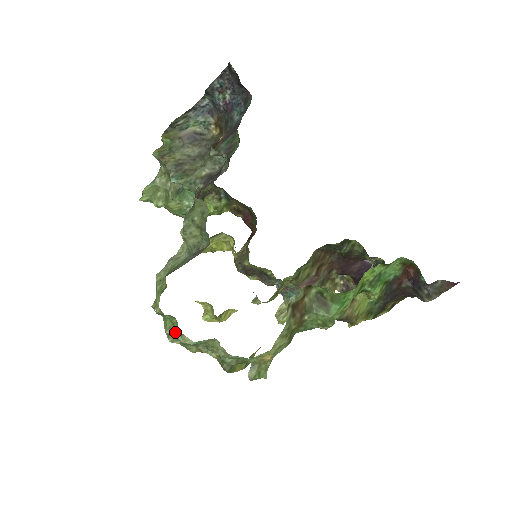
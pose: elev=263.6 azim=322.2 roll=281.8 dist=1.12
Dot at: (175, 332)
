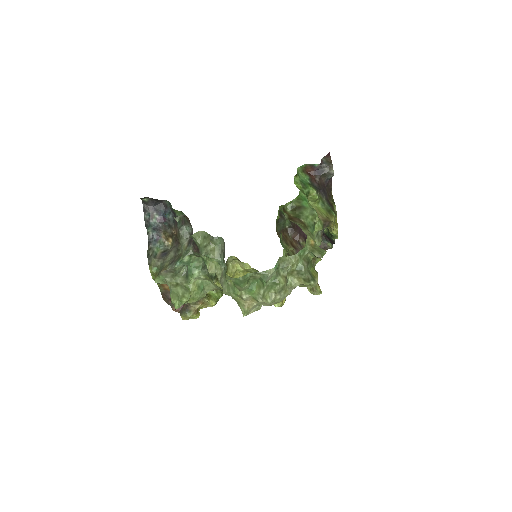
Dot at: (262, 279)
